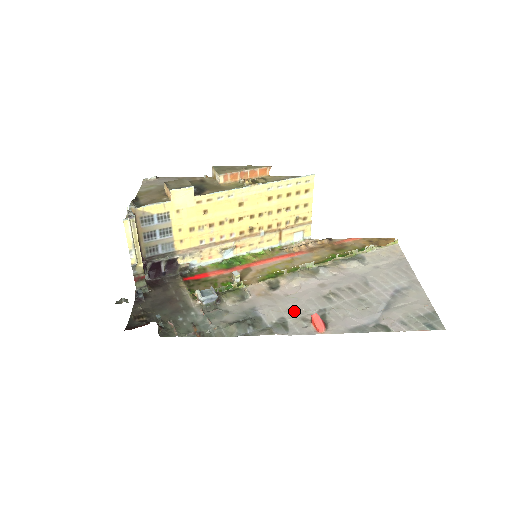
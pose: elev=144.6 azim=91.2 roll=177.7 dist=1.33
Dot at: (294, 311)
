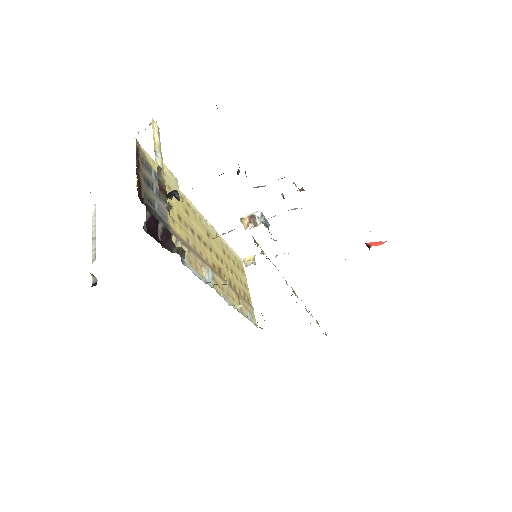
Dot at: occluded
